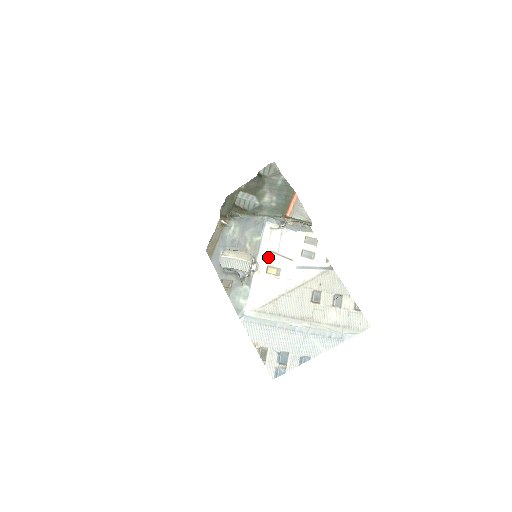
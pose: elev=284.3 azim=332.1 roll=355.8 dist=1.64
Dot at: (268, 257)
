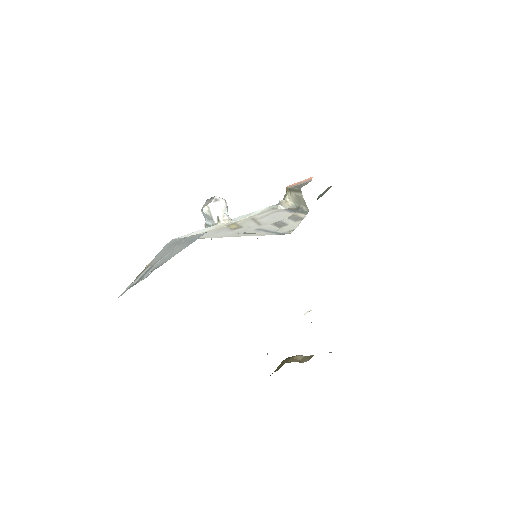
Dot at: (244, 220)
